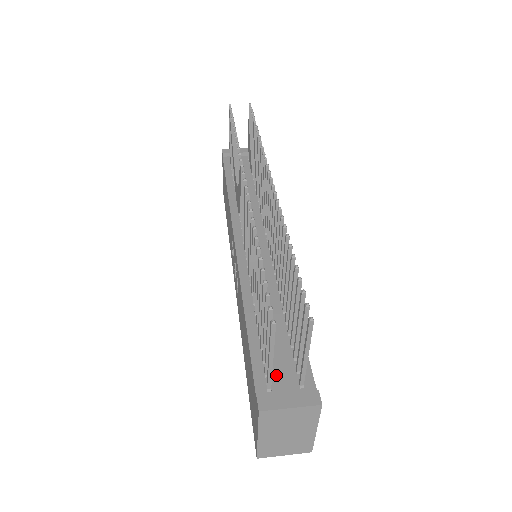
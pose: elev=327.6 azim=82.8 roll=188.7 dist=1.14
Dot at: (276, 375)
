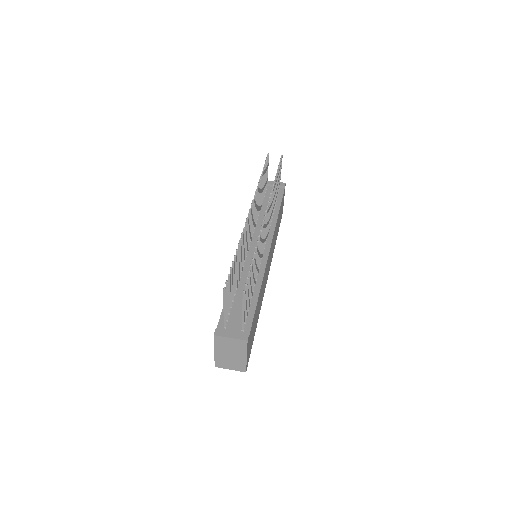
Dot at: (232, 321)
